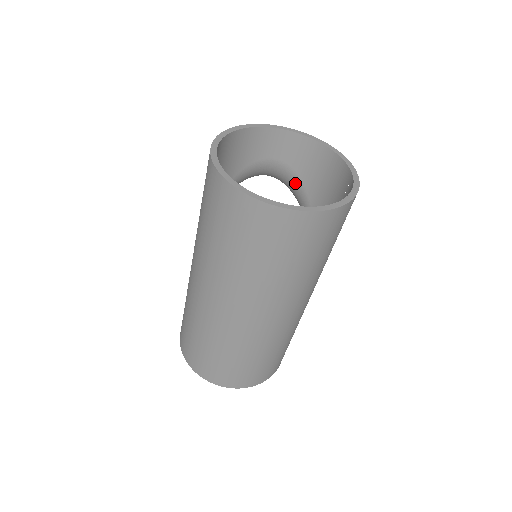
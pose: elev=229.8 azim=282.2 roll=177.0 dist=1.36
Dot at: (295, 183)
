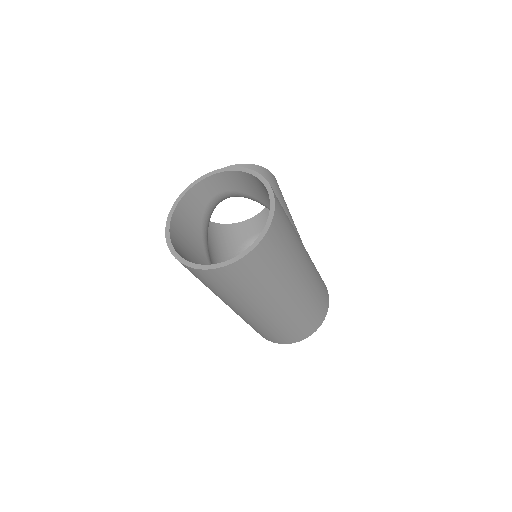
Dot at: (244, 196)
